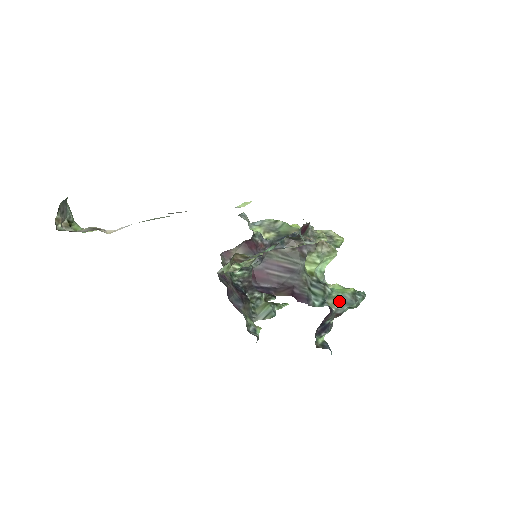
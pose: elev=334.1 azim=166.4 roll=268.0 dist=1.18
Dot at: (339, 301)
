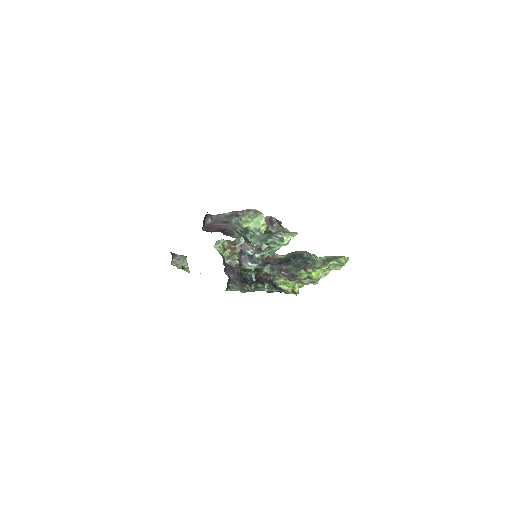
Dot at: (259, 240)
